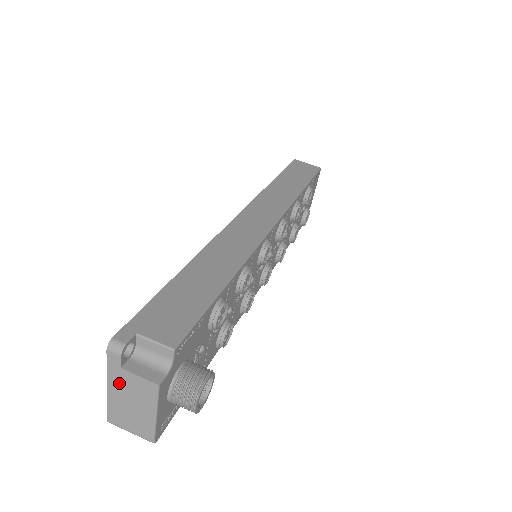
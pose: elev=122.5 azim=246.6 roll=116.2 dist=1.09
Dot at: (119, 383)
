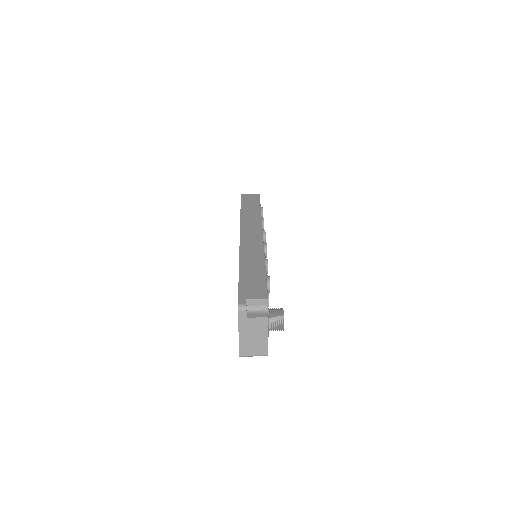
Dot at: (246, 327)
